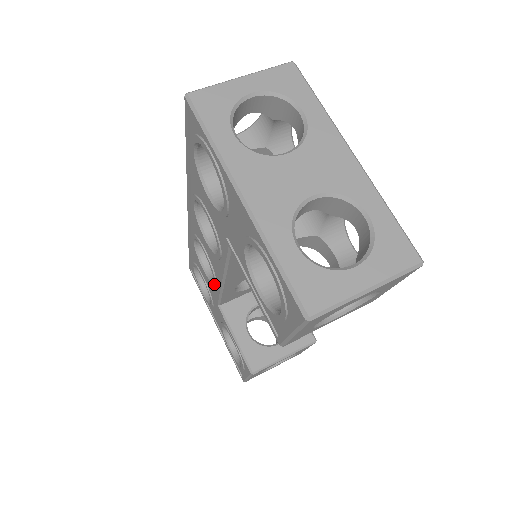
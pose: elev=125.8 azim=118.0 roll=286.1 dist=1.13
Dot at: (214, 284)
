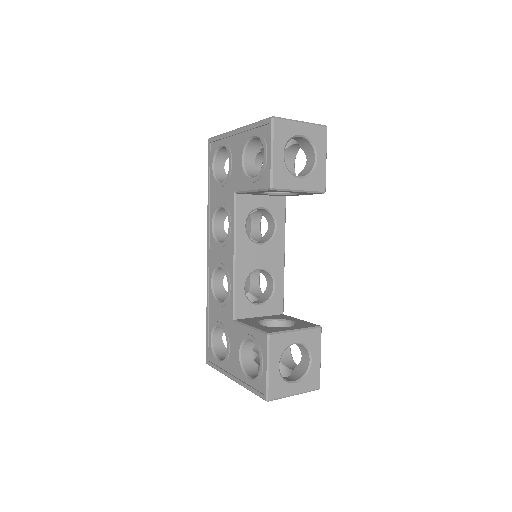
Dot at: (228, 289)
